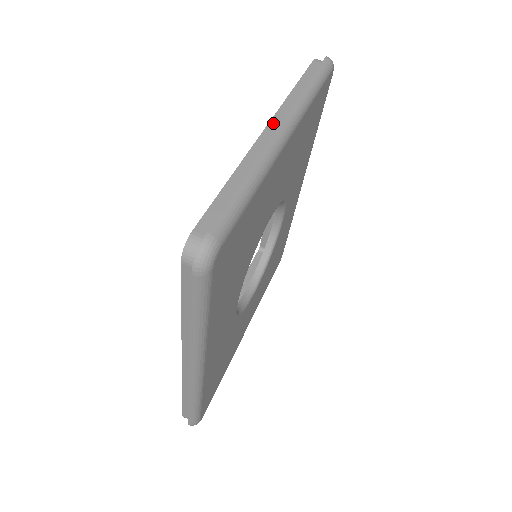
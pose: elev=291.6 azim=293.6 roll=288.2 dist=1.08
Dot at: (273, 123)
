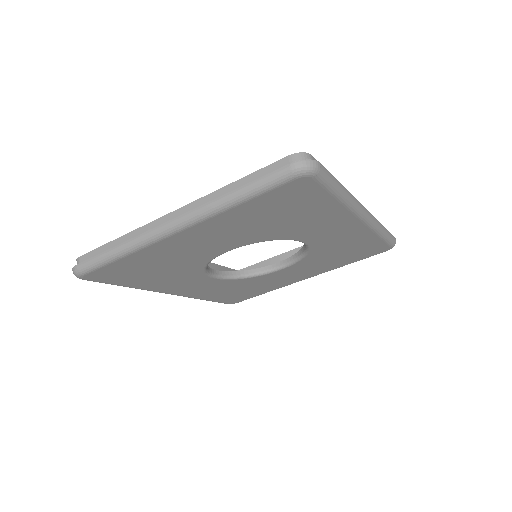
Dot at: (178, 212)
